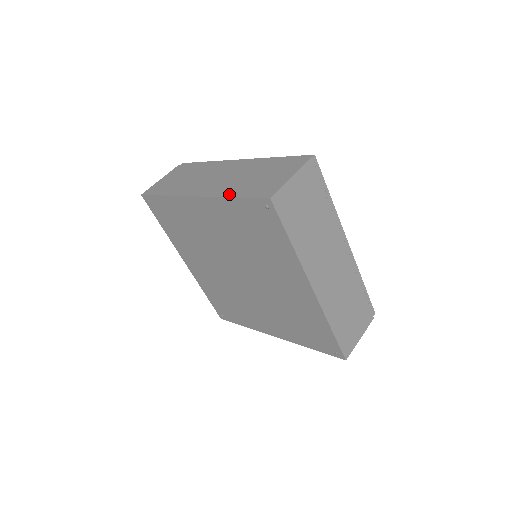
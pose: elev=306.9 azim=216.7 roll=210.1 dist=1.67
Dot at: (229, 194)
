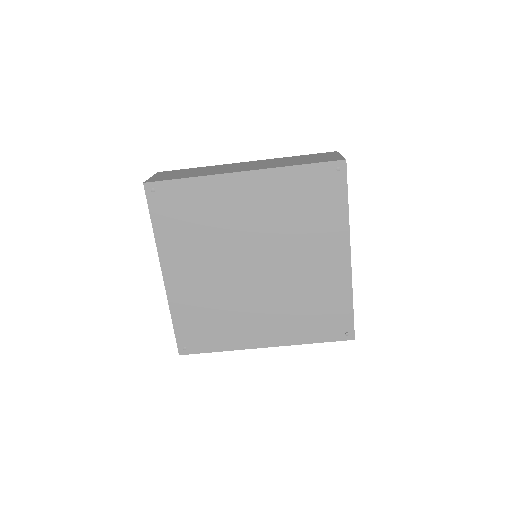
Dot at: (290, 165)
